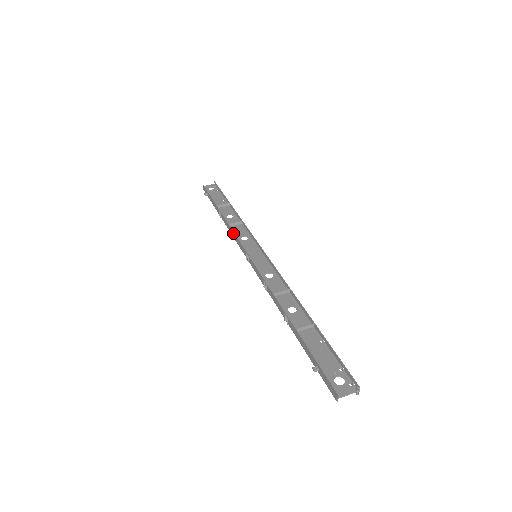
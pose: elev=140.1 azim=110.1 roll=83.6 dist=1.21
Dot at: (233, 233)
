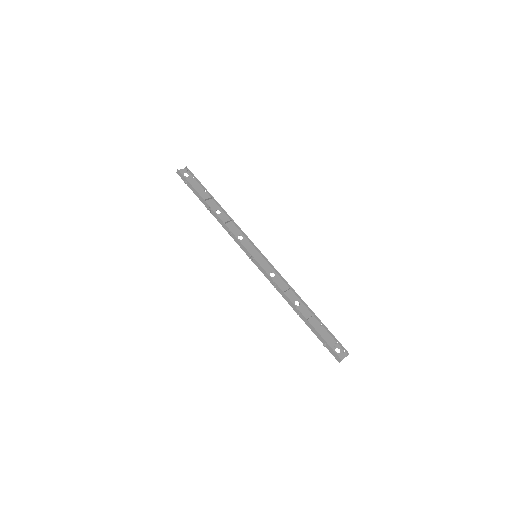
Dot at: (232, 233)
